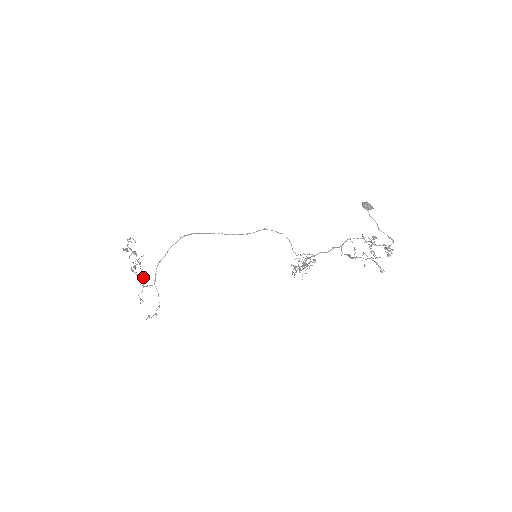
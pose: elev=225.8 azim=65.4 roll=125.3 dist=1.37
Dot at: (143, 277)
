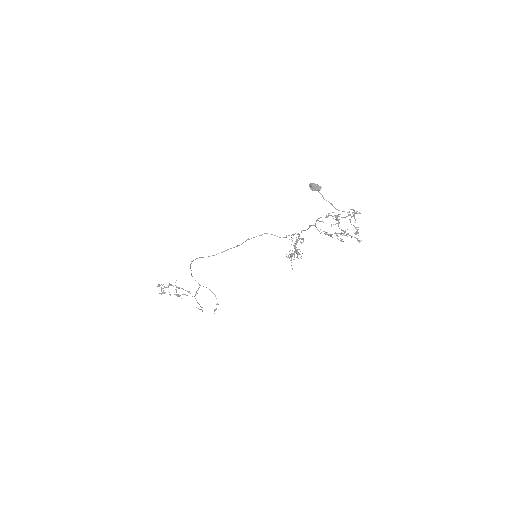
Dot at: occluded
